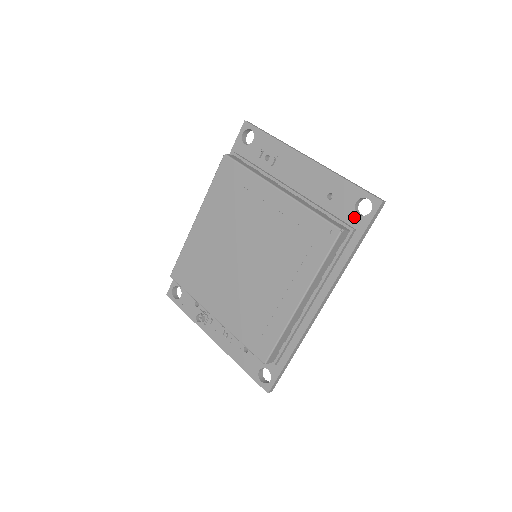
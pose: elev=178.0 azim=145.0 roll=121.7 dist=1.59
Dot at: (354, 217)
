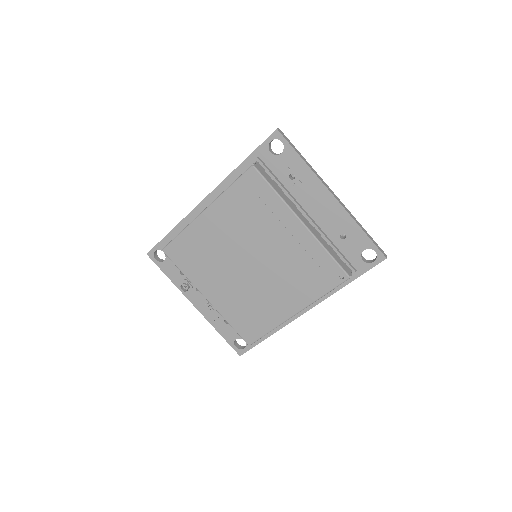
Dot at: (358, 261)
